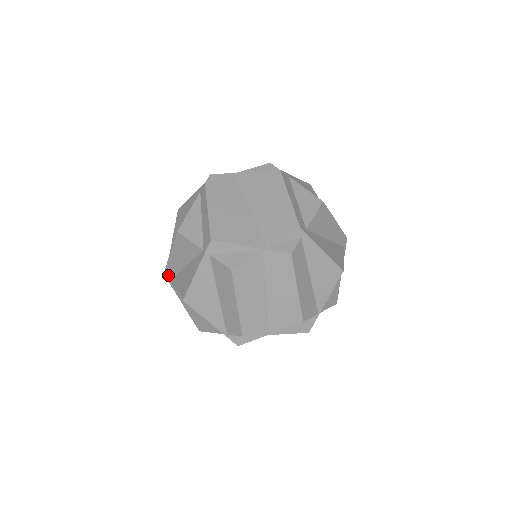
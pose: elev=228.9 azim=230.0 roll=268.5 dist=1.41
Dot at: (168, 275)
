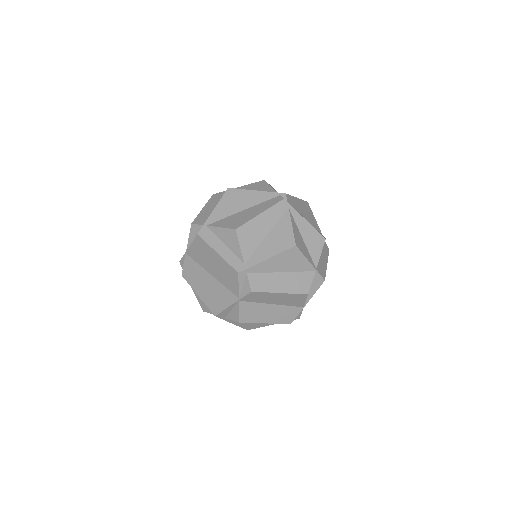
Dot at: occluded
